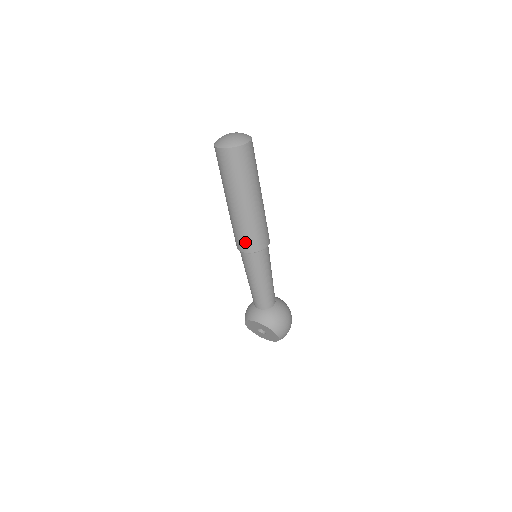
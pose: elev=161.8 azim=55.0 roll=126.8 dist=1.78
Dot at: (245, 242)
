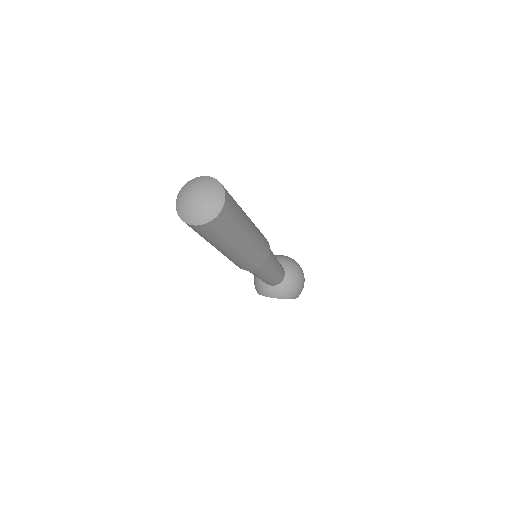
Dot at: (246, 266)
